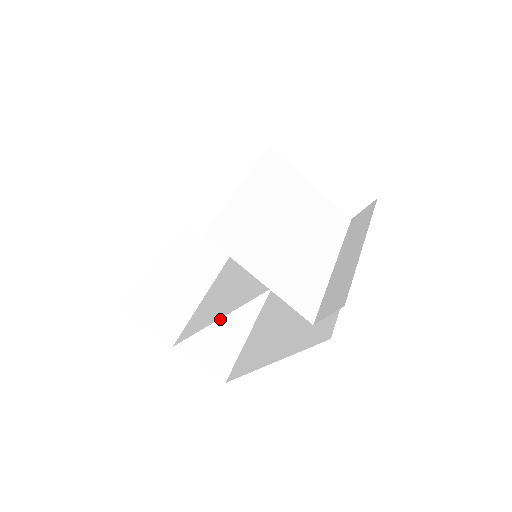
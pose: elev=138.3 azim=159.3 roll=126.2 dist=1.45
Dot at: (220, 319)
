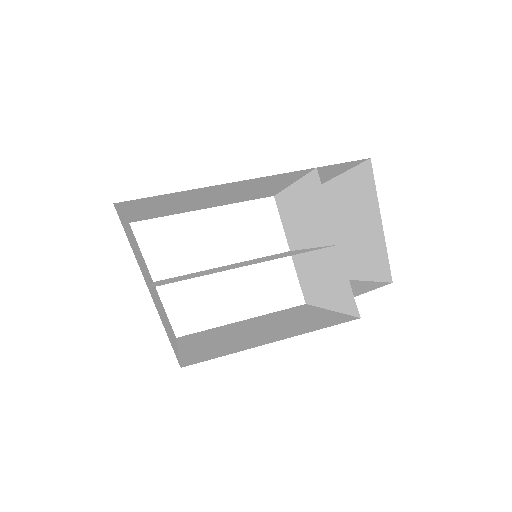
Dot at: occluded
